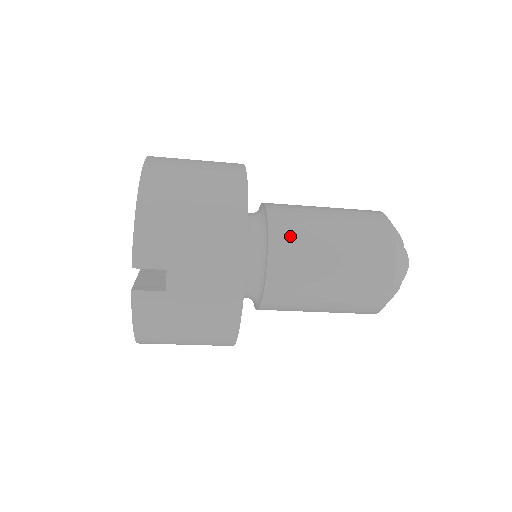
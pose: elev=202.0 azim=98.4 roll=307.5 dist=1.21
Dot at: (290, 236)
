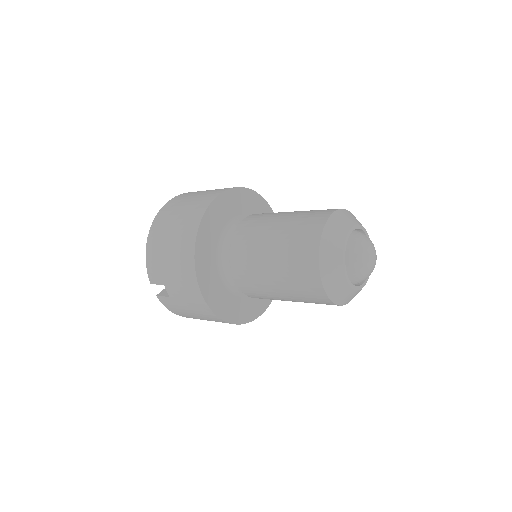
Dot at: (243, 251)
